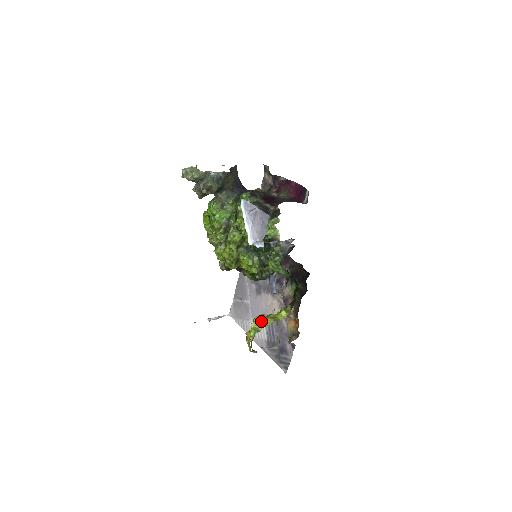
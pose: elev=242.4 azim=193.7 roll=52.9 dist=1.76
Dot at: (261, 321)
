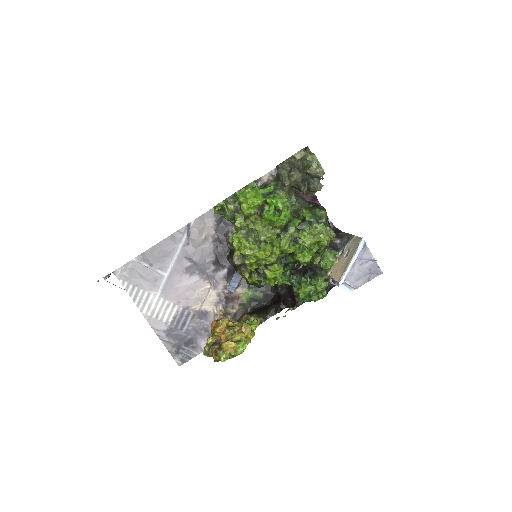
Dot at: (243, 331)
